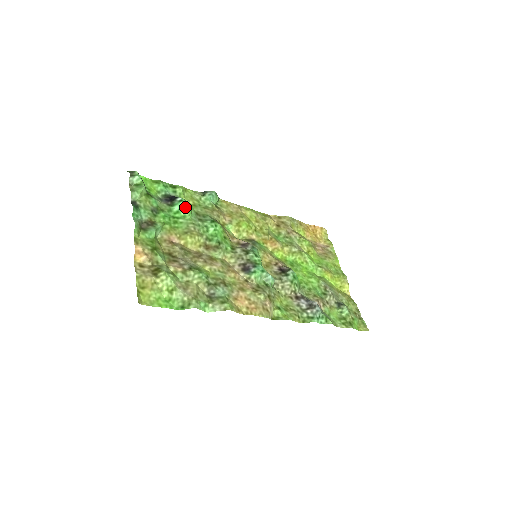
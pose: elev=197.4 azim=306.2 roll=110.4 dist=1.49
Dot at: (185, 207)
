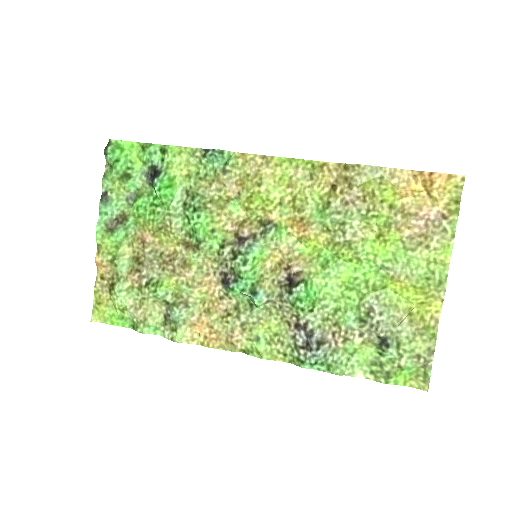
Dot at: (160, 193)
